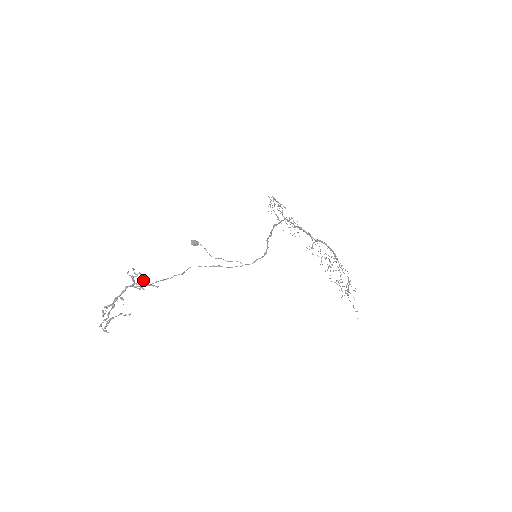
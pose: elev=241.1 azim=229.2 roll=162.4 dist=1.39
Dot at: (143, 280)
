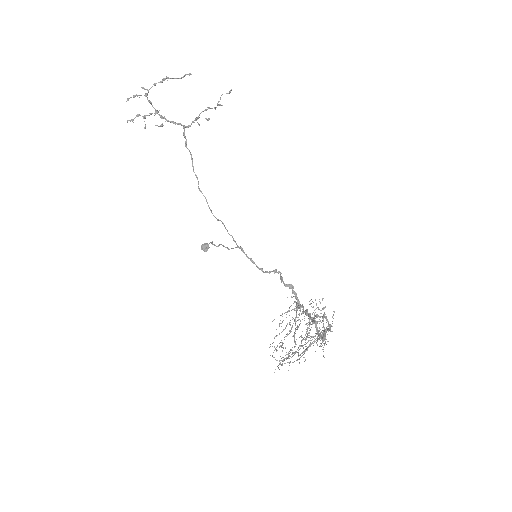
Dot at: occluded
